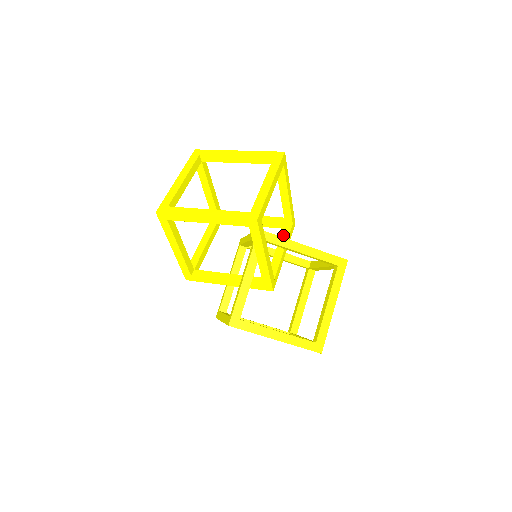
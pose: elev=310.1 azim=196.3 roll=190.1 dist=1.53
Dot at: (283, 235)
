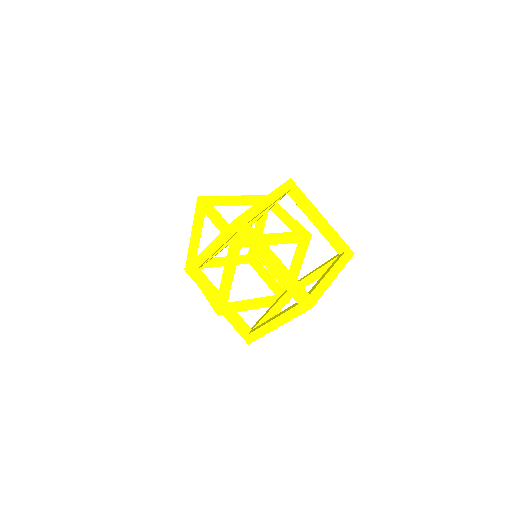
Dot at: occluded
